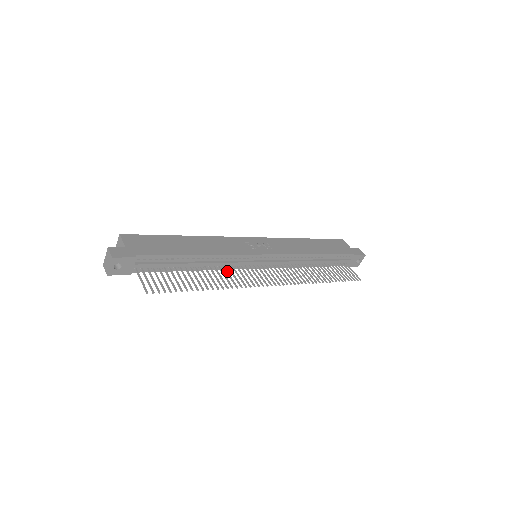
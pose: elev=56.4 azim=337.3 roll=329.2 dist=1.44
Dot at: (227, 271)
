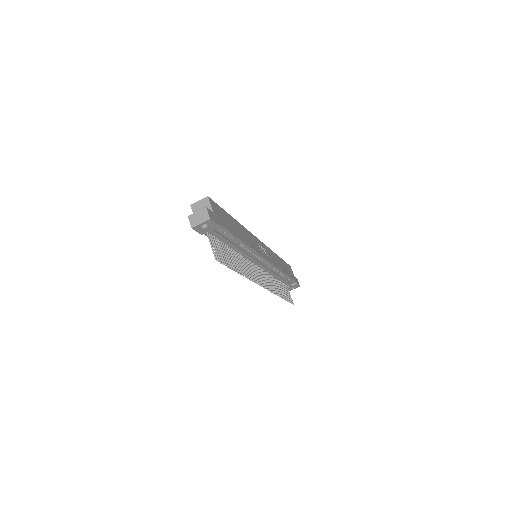
Dot at: (245, 261)
